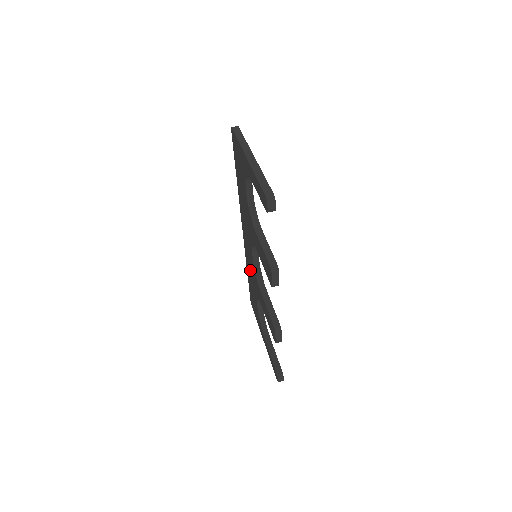
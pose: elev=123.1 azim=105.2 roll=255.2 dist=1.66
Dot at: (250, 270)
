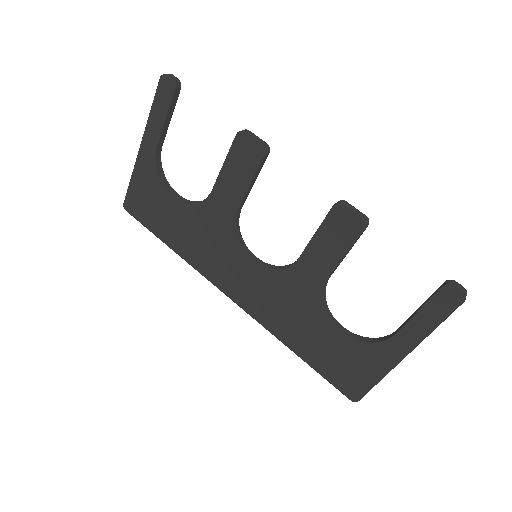
Dot at: (283, 314)
